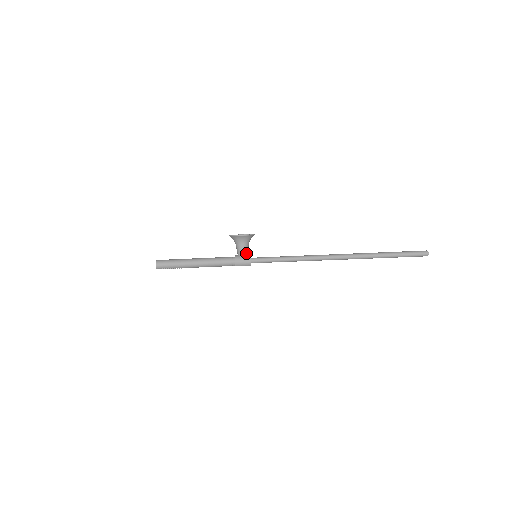
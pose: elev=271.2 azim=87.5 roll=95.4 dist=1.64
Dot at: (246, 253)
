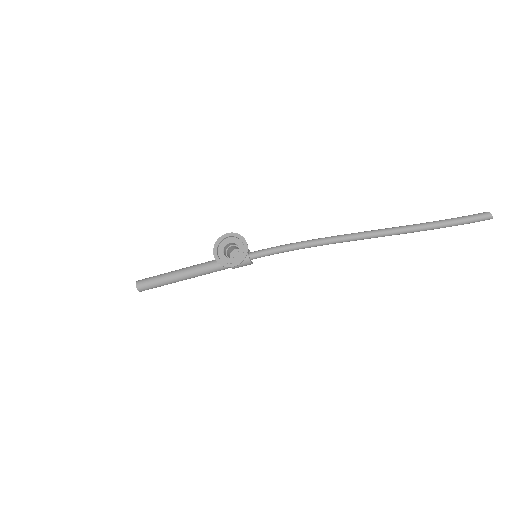
Dot at: occluded
